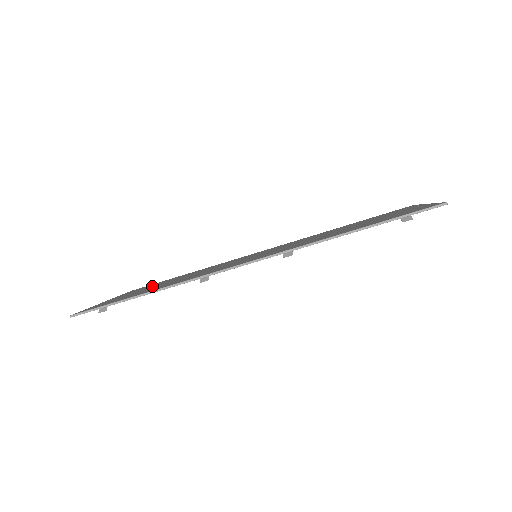
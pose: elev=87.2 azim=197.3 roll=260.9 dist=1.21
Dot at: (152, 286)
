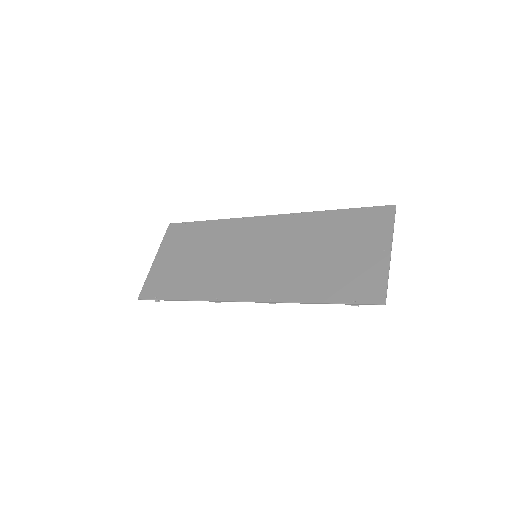
Dot at: (184, 251)
